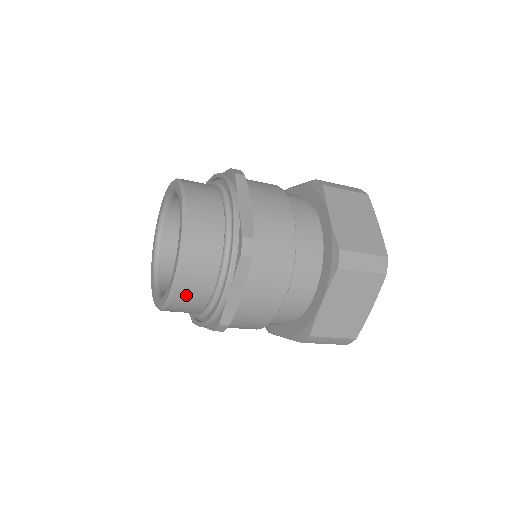
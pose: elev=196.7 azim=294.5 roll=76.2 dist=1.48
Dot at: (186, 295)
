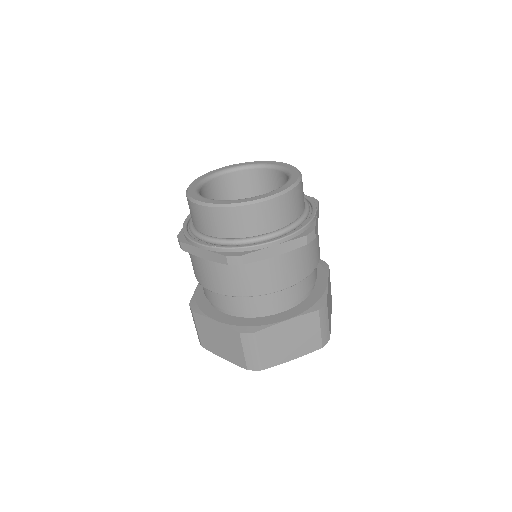
Dot at: (299, 195)
